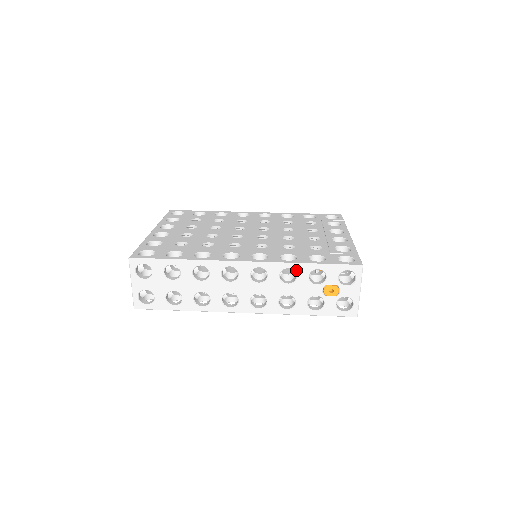
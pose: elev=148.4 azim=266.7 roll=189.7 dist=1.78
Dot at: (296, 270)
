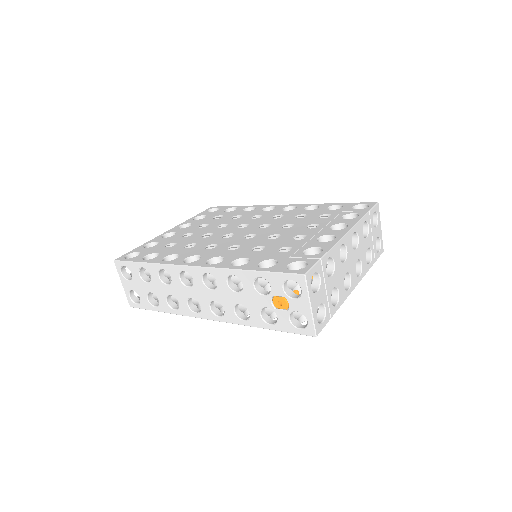
Dot at: (240, 277)
